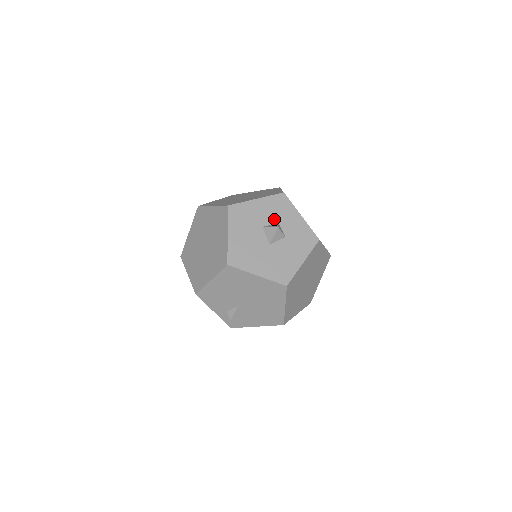
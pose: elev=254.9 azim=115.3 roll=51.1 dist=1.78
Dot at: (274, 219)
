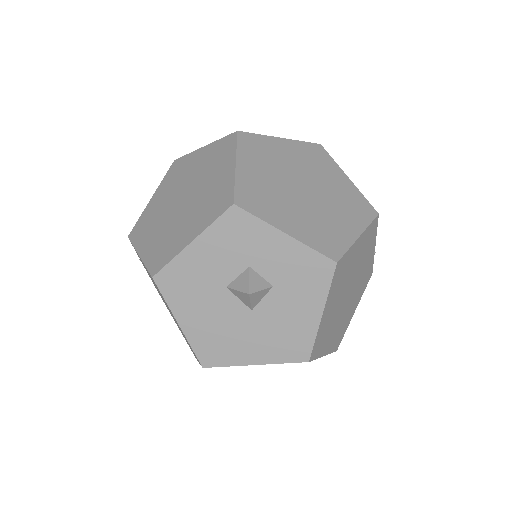
Dot at: (239, 264)
